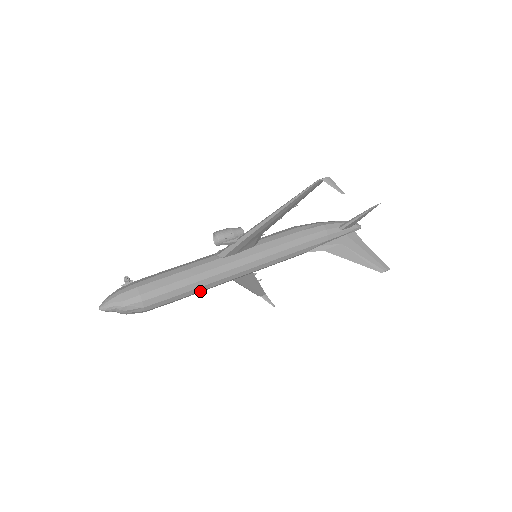
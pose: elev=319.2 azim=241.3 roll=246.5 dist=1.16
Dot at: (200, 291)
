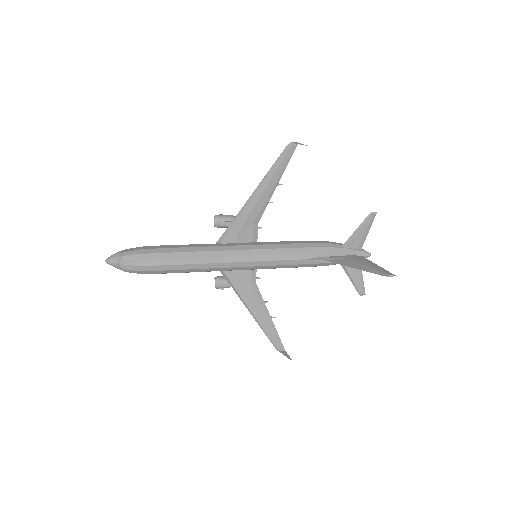
Dot at: (194, 265)
